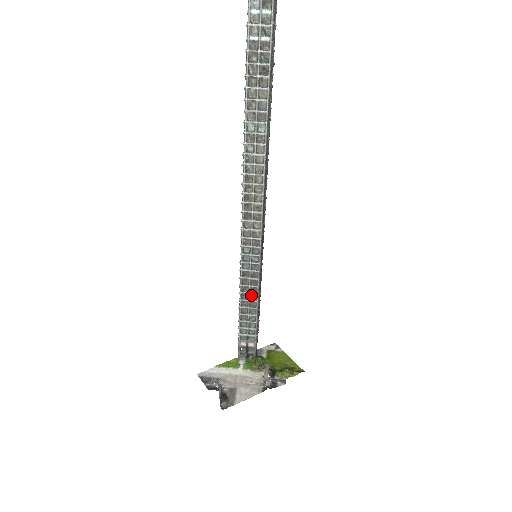
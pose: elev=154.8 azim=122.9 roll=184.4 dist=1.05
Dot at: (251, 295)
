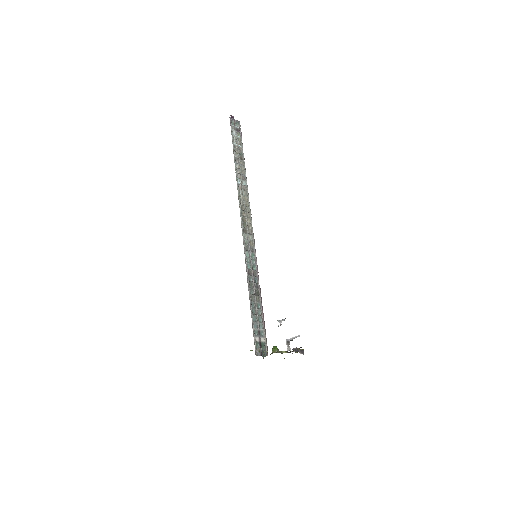
Dot at: (255, 291)
